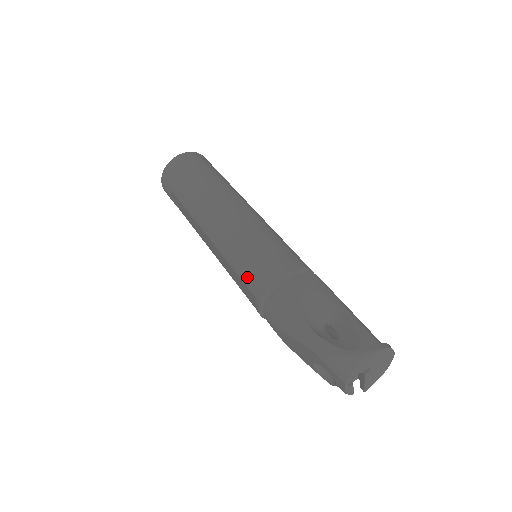
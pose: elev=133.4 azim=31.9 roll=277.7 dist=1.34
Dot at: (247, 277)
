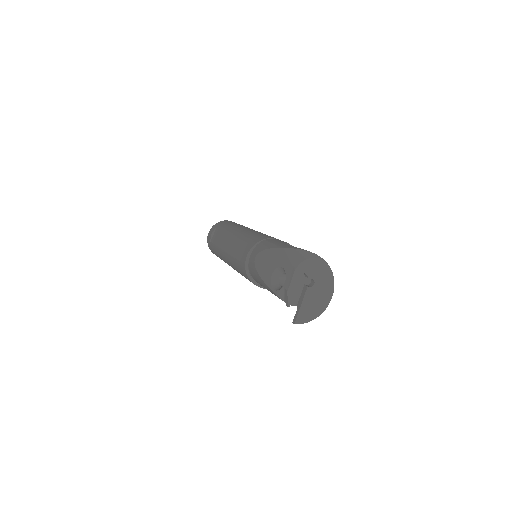
Dot at: (252, 238)
